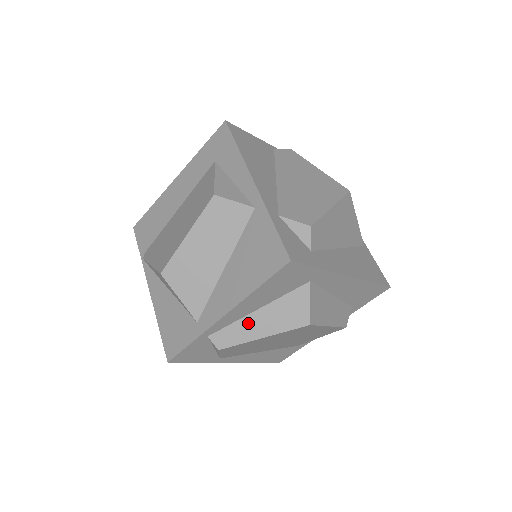
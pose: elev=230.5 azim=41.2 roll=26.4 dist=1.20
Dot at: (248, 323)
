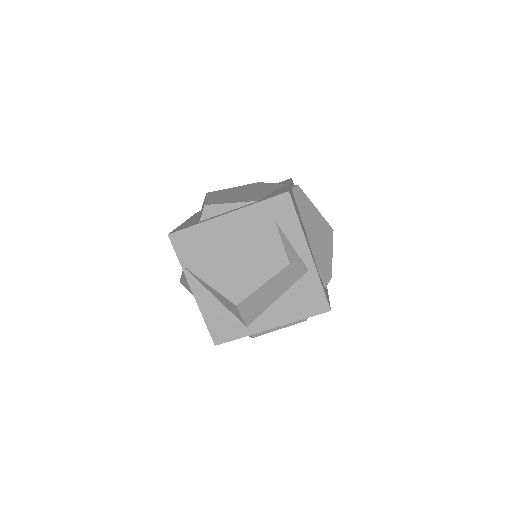
Dot at: occluded
